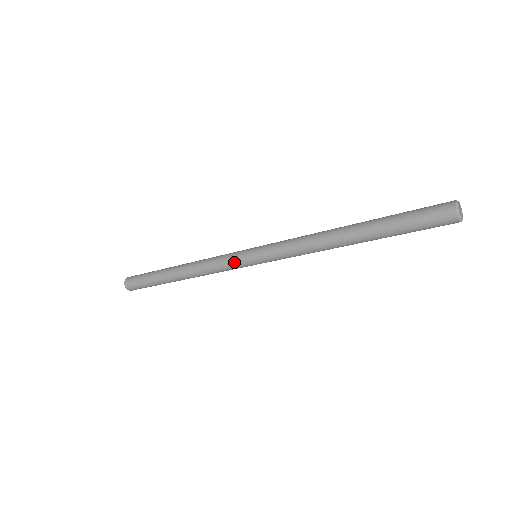
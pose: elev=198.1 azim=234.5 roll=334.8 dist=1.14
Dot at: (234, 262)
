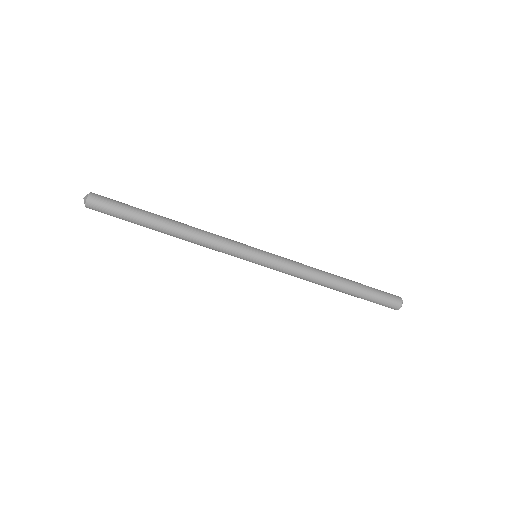
Dot at: (241, 246)
